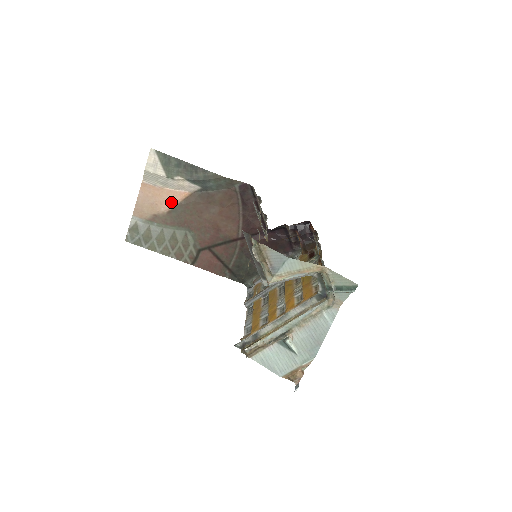
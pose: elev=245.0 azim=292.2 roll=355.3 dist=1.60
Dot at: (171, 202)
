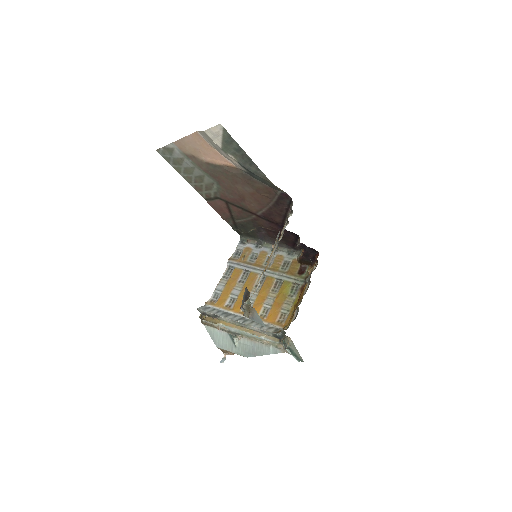
Dot at: (214, 159)
